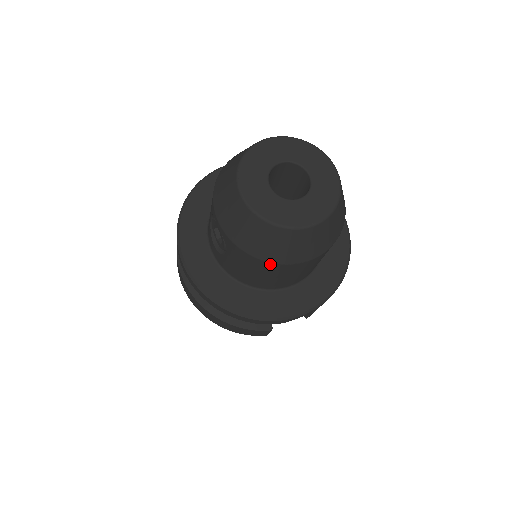
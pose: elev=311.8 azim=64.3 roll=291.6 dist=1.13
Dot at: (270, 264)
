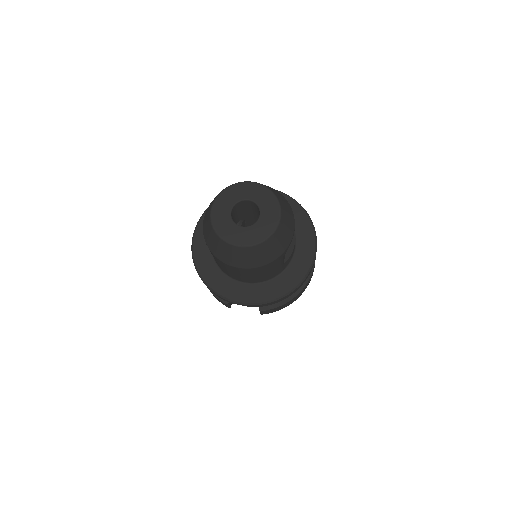
Dot at: (215, 257)
